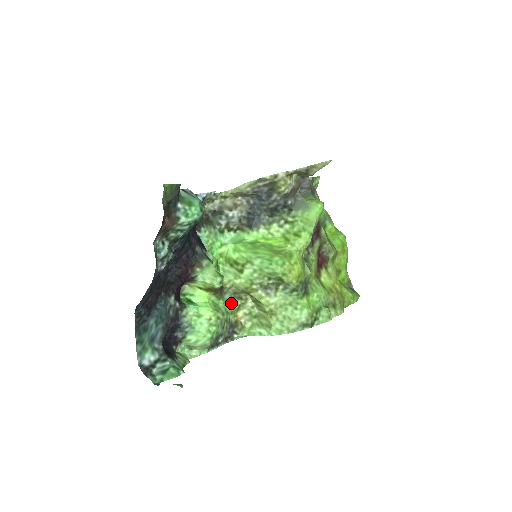
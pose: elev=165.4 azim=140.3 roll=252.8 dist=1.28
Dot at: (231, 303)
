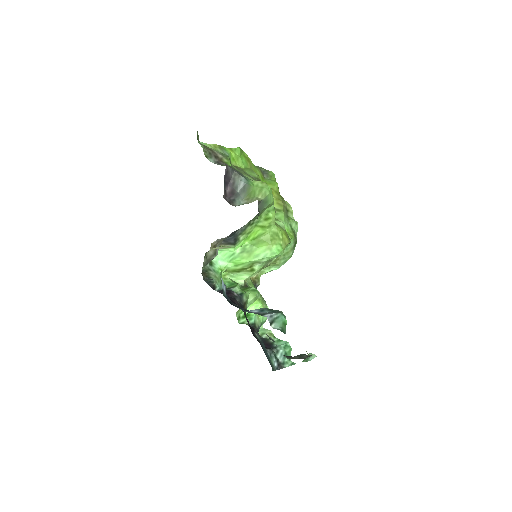
Dot at: (248, 281)
